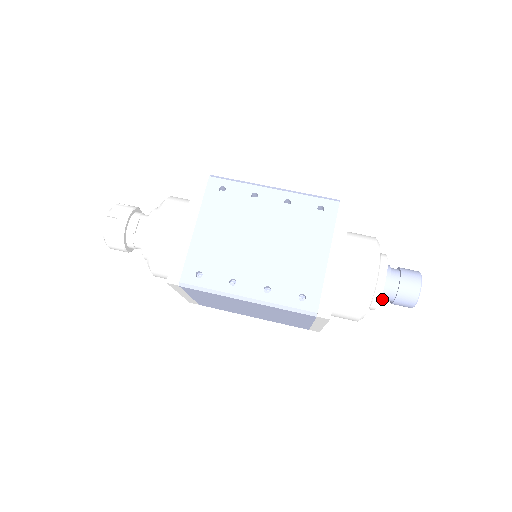
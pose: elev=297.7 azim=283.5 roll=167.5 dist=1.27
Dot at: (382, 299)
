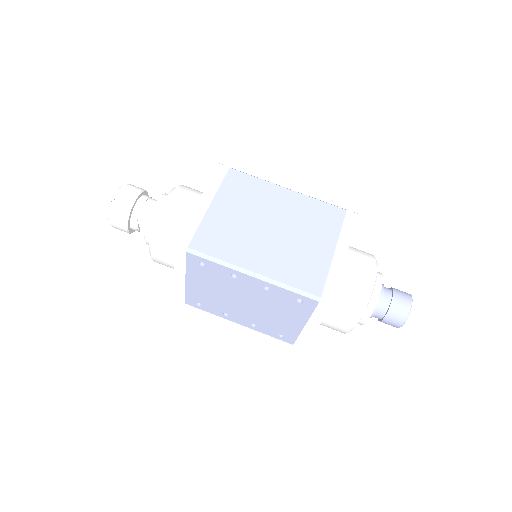
Dot at: occluded
